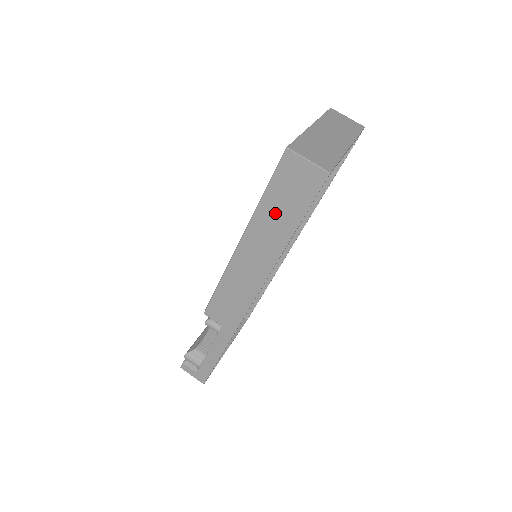
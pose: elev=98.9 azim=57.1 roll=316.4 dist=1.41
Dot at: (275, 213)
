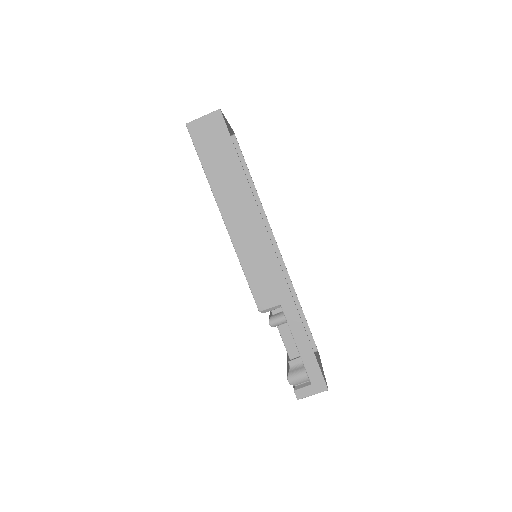
Dot at: (220, 169)
